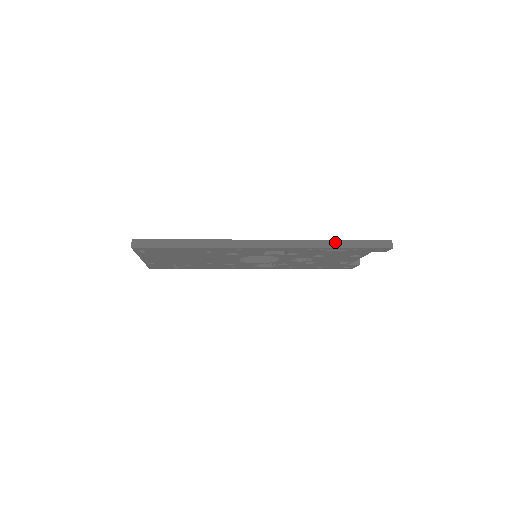
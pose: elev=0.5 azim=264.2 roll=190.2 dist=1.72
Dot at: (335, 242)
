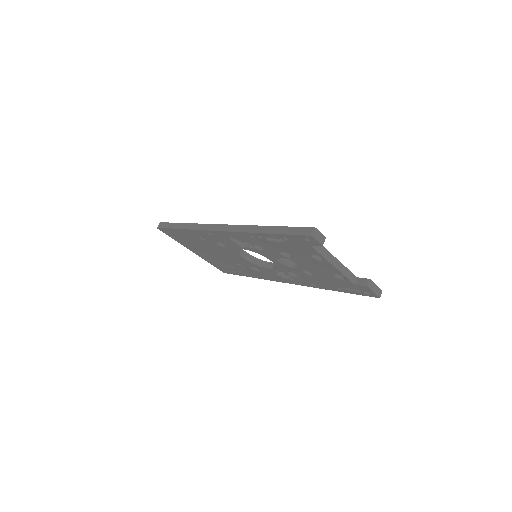
Dot at: (266, 228)
